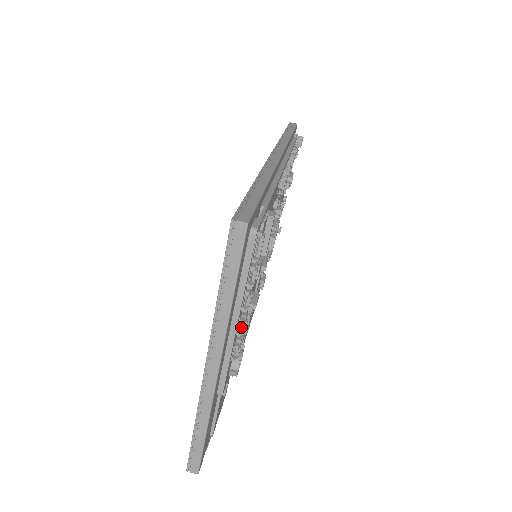
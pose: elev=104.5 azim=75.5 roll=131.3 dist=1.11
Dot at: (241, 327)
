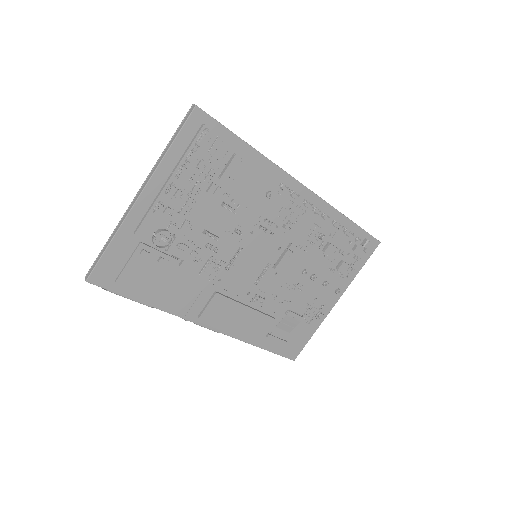
Dot at: (171, 192)
